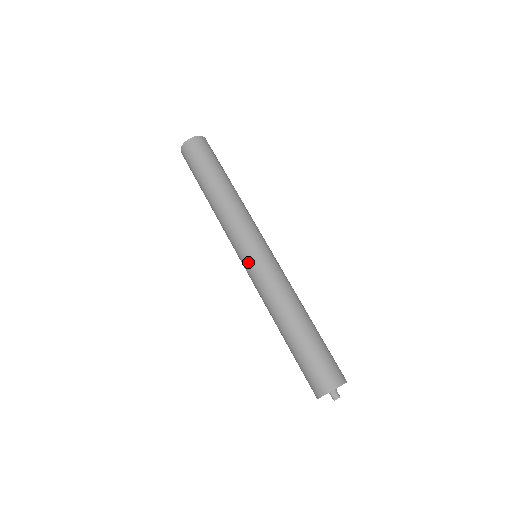
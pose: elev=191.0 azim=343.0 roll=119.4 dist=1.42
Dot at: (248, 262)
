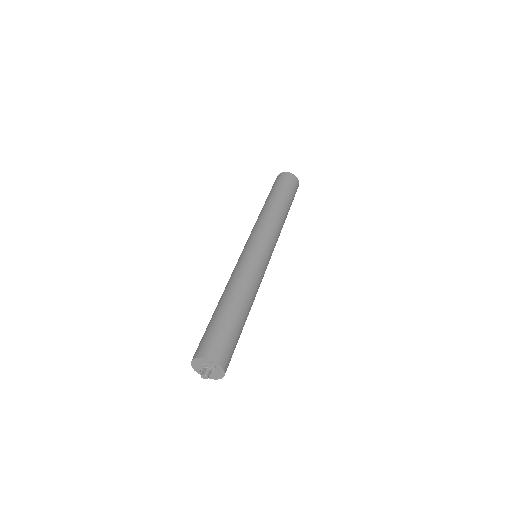
Dot at: (242, 252)
